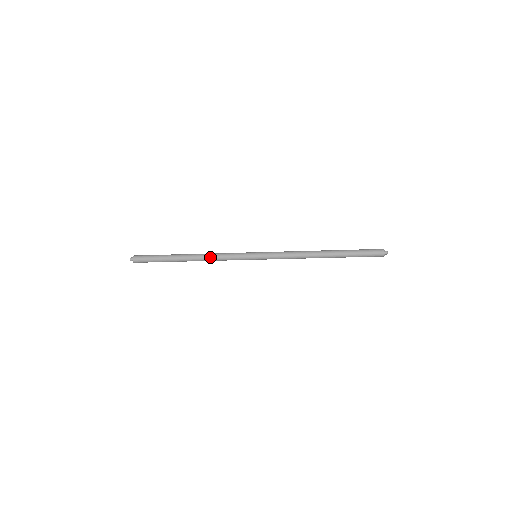
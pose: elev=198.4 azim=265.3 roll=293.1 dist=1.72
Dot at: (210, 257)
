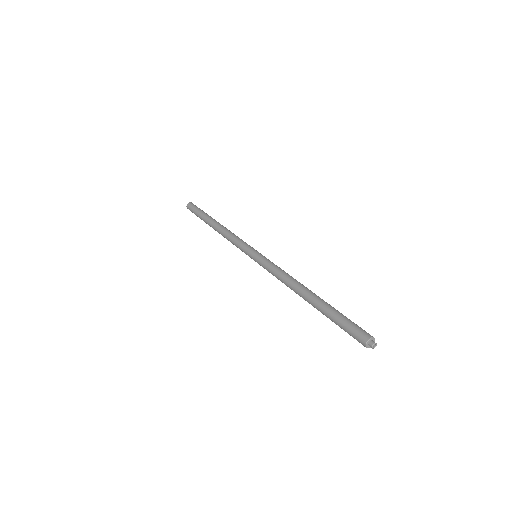
Dot at: occluded
